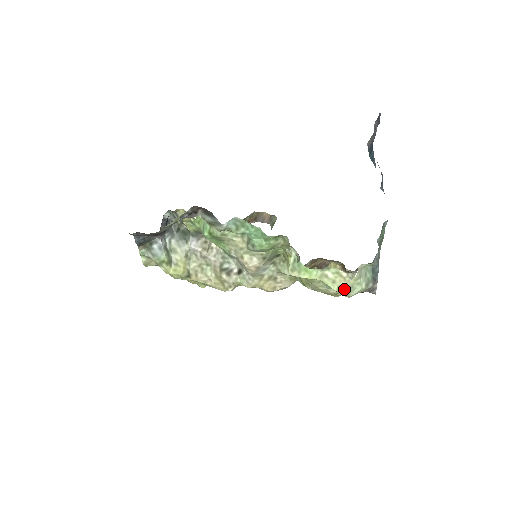
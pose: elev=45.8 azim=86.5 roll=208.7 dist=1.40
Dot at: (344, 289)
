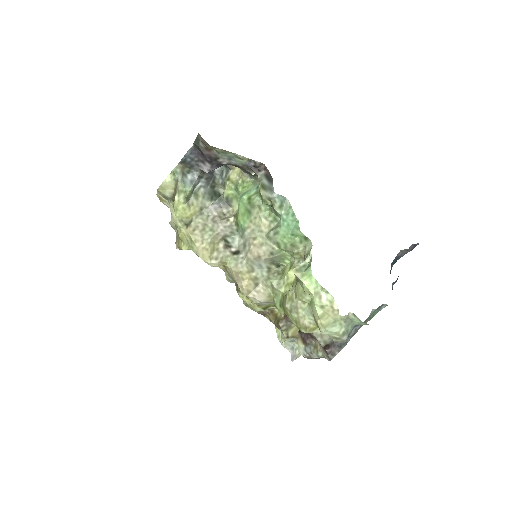
Dot at: (327, 318)
